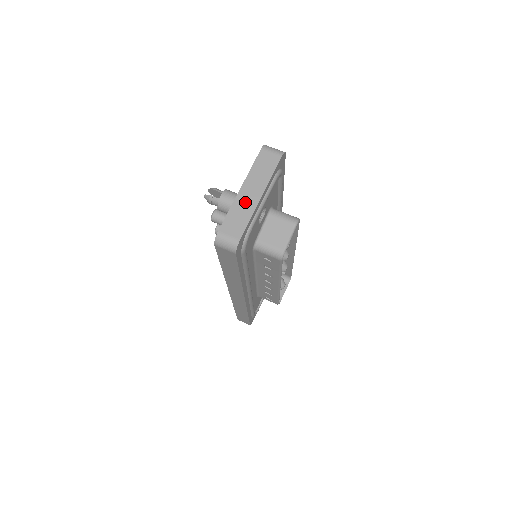
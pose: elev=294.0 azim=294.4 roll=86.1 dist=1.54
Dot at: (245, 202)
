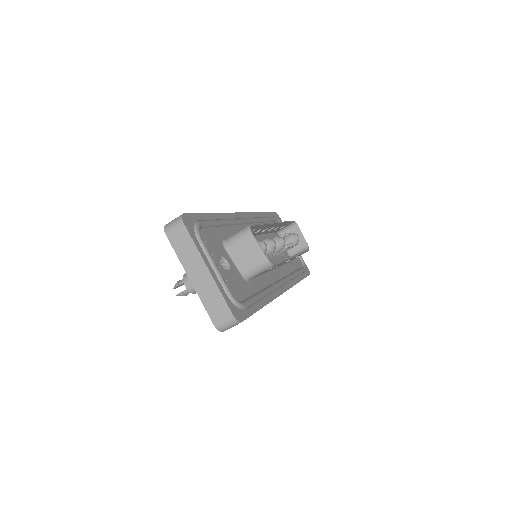
Dot at: (204, 285)
